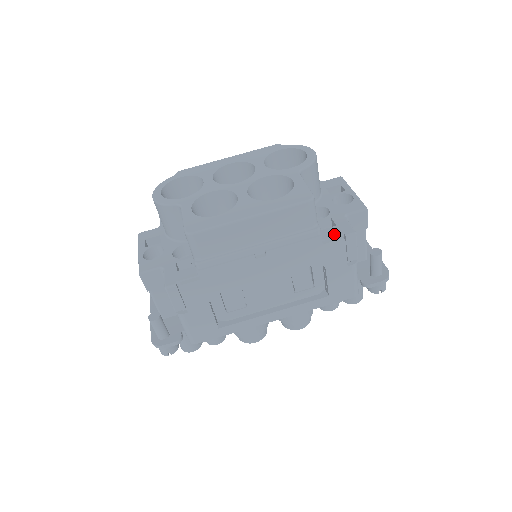
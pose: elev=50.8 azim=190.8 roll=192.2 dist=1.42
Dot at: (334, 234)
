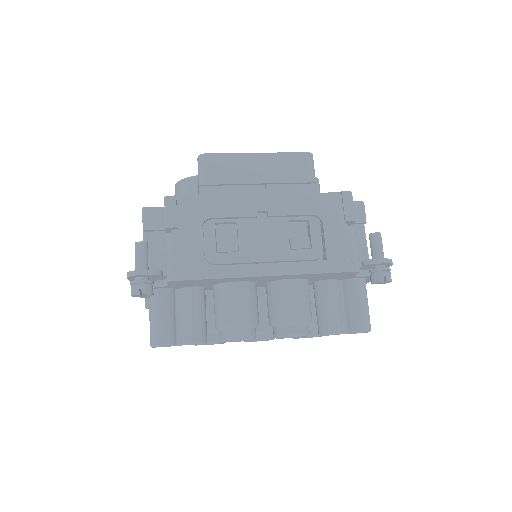
Dot at: occluded
